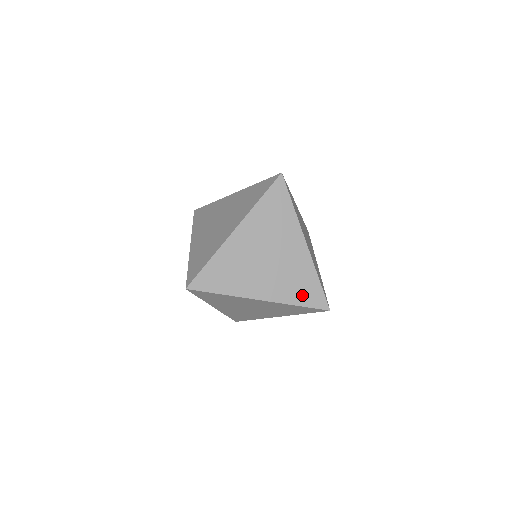
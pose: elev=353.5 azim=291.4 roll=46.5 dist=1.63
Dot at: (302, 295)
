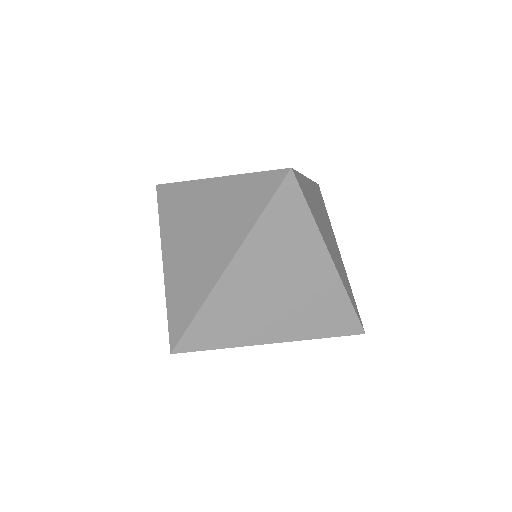
Dot at: occluded
